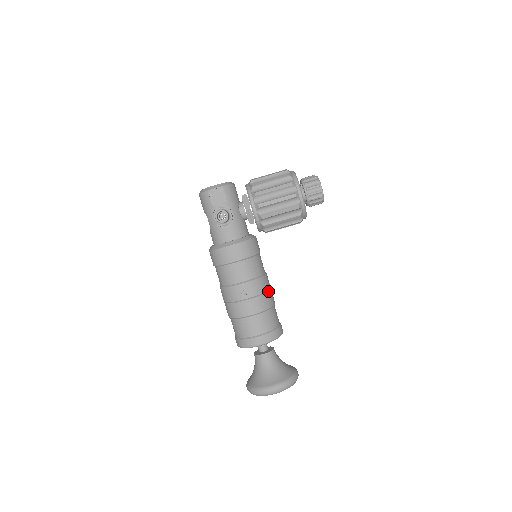
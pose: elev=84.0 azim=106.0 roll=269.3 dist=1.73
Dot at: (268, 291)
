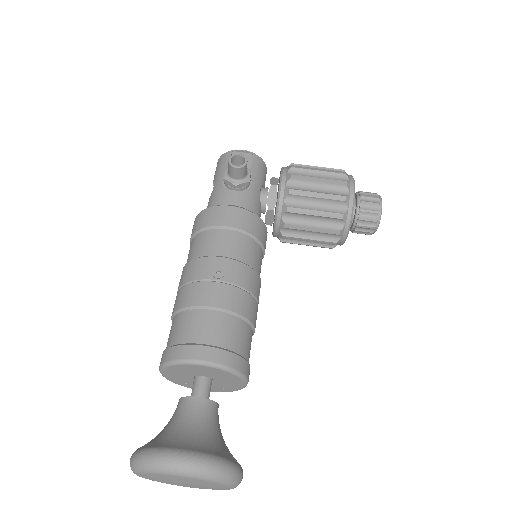
Dot at: (254, 297)
